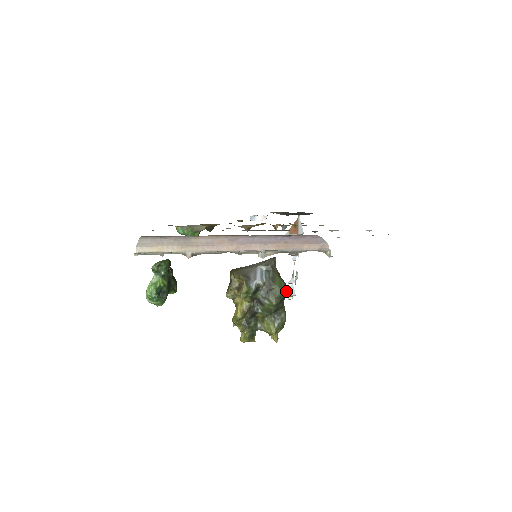
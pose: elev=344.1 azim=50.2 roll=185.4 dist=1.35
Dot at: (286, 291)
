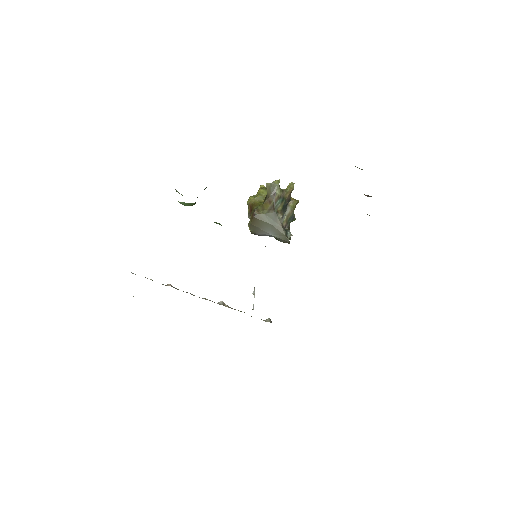
Dot at: occluded
